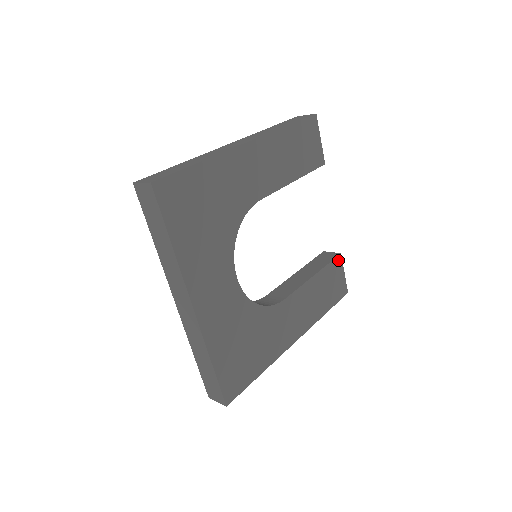
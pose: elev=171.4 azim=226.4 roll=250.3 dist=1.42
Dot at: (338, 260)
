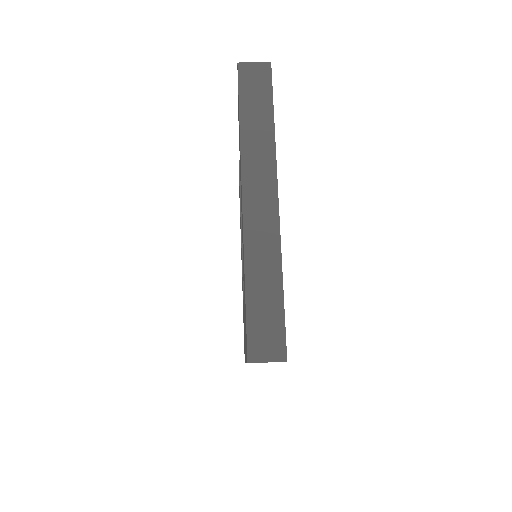
Dot at: occluded
